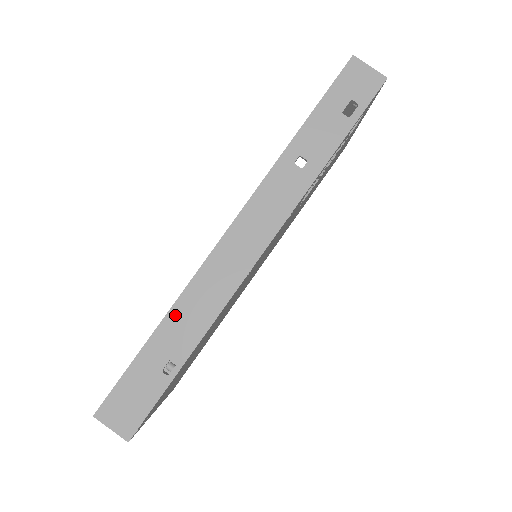
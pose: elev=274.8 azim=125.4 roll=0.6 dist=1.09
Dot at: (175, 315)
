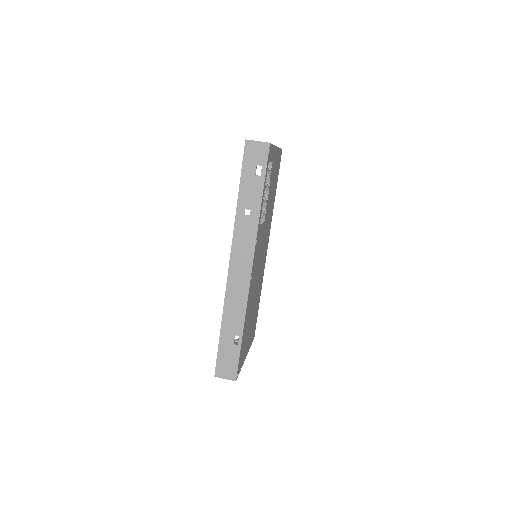
Dot at: (226, 316)
